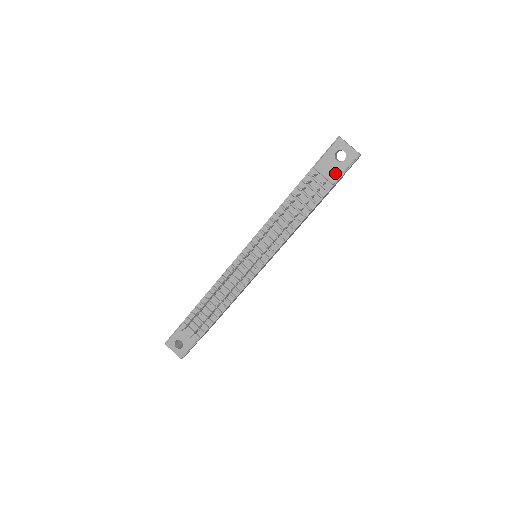
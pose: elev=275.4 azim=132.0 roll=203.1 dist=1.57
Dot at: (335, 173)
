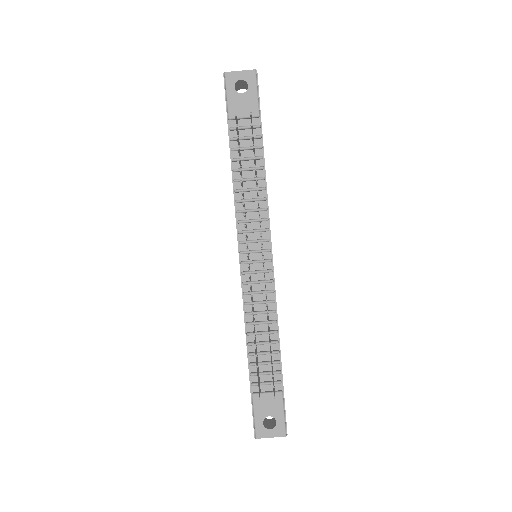
Dot at: (251, 105)
